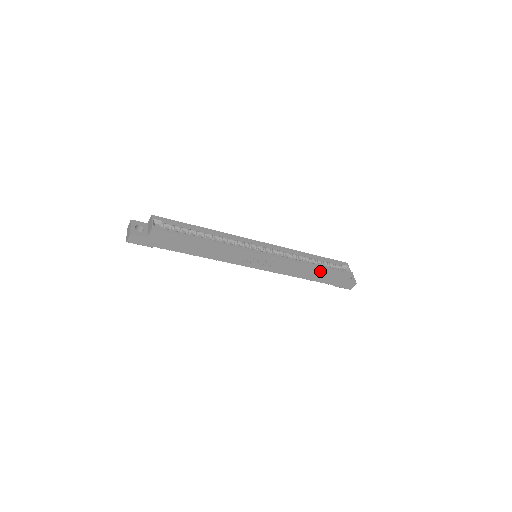
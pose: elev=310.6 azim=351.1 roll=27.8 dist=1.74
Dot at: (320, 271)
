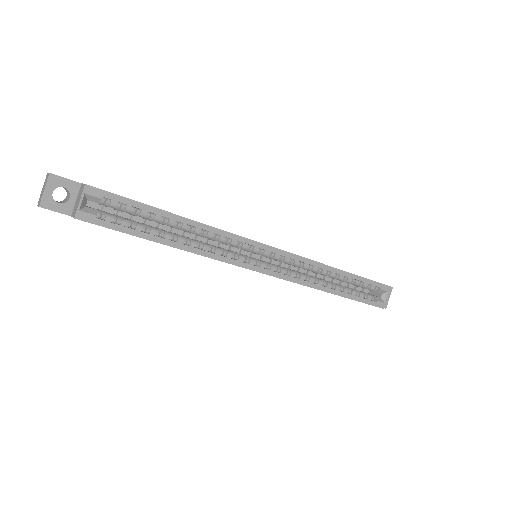
Dot at: occluded
